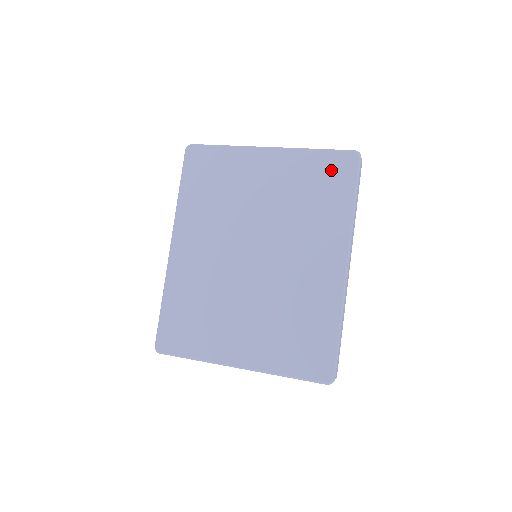
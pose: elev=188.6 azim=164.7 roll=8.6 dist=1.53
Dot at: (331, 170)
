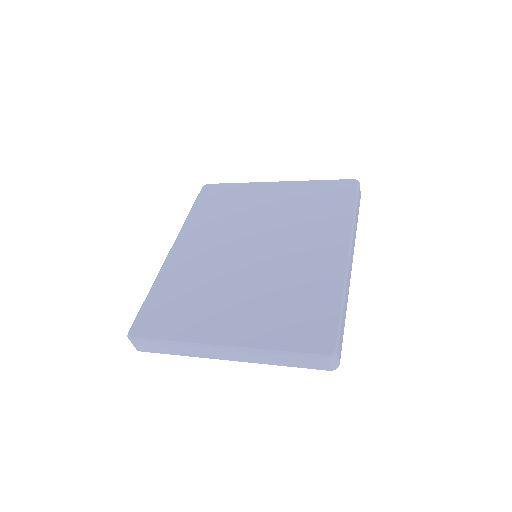
Dot at: (333, 191)
